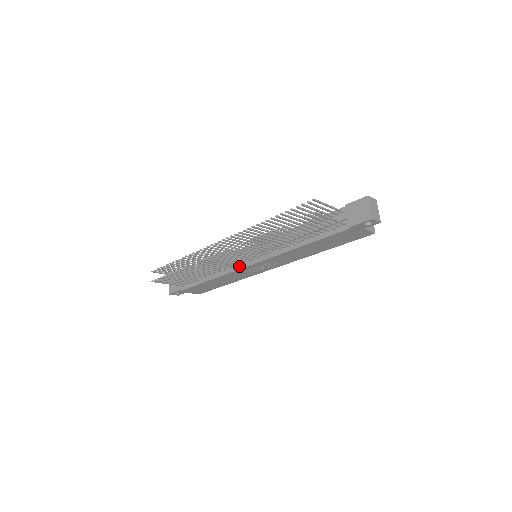
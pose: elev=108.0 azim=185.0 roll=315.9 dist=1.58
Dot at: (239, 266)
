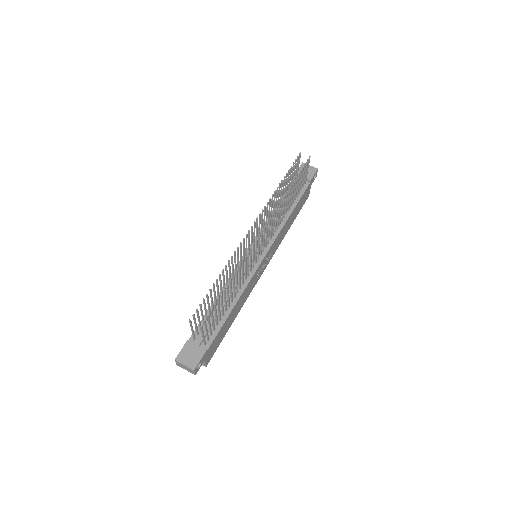
Dot at: (254, 268)
